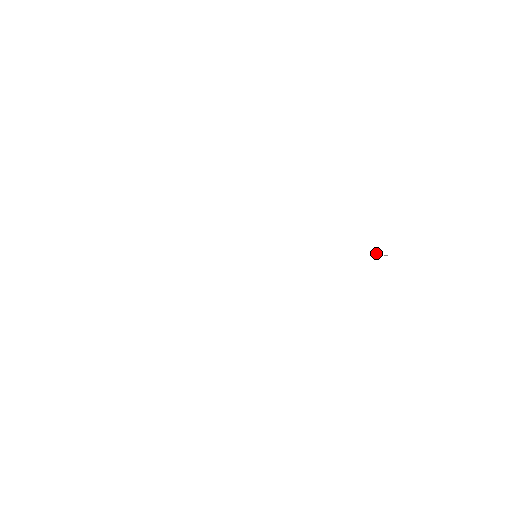
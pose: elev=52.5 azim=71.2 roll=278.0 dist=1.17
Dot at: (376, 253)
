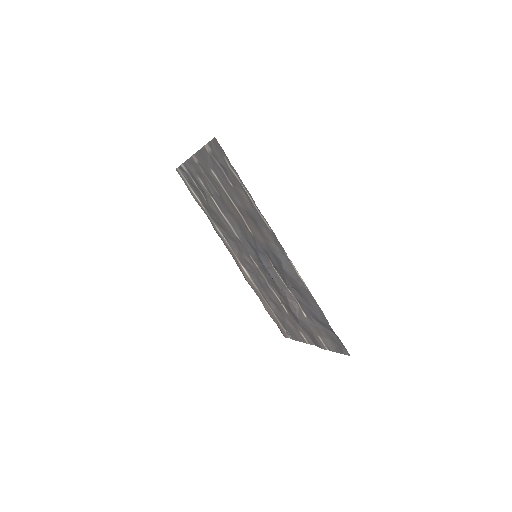
Dot at: (287, 331)
